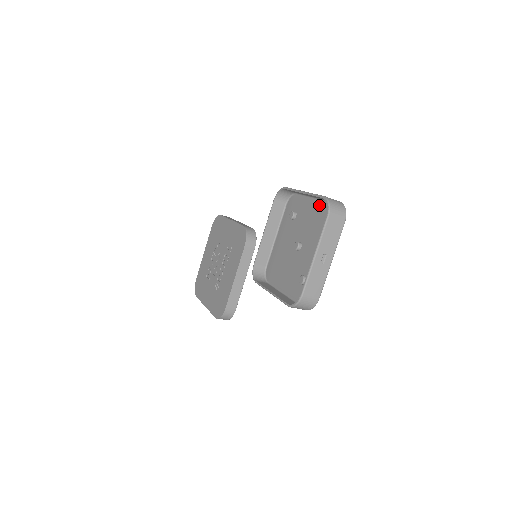
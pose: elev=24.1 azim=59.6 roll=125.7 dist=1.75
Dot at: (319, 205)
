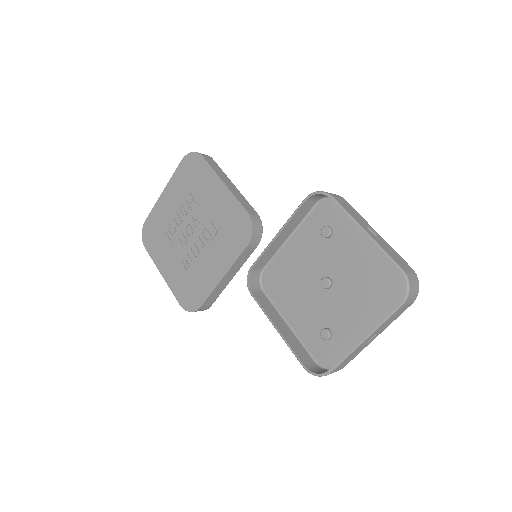
Dot at: (377, 252)
